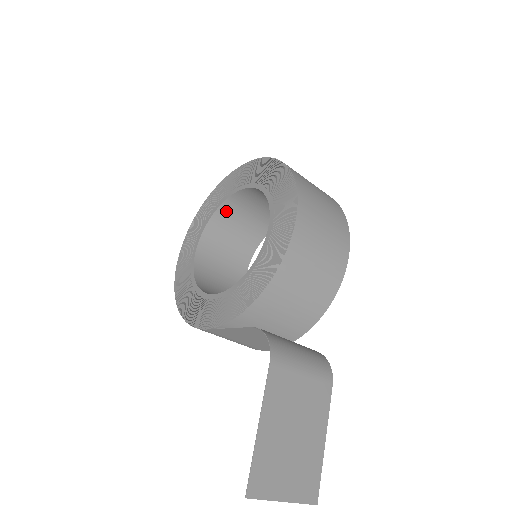
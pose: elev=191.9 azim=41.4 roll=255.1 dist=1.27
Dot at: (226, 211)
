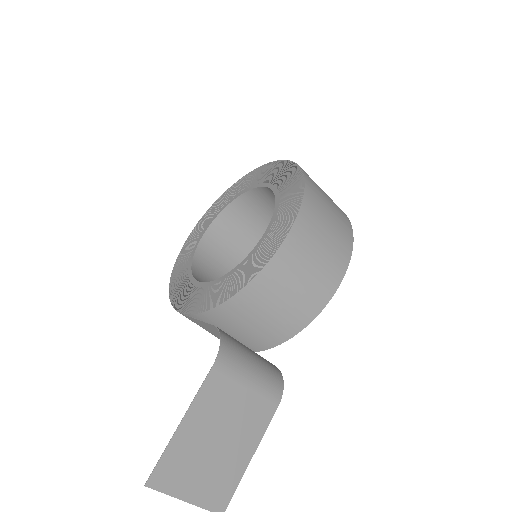
Dot at: (243, 204)
